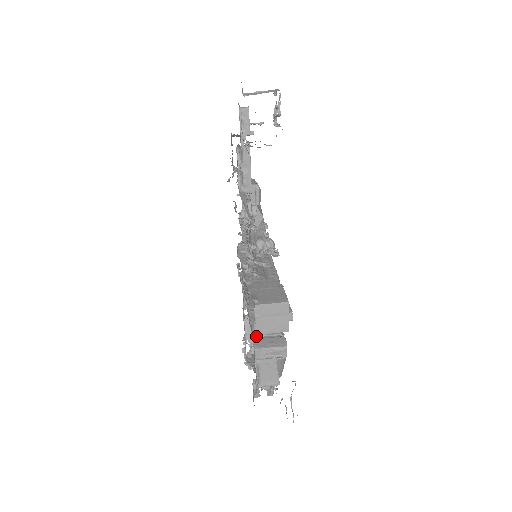
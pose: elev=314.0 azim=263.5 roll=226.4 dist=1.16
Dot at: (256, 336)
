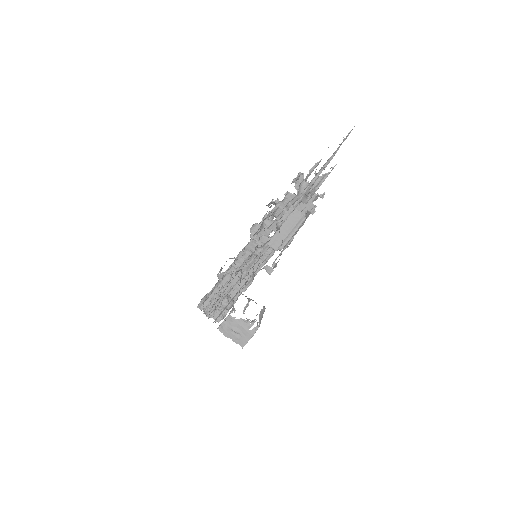
Dot at: occluded
